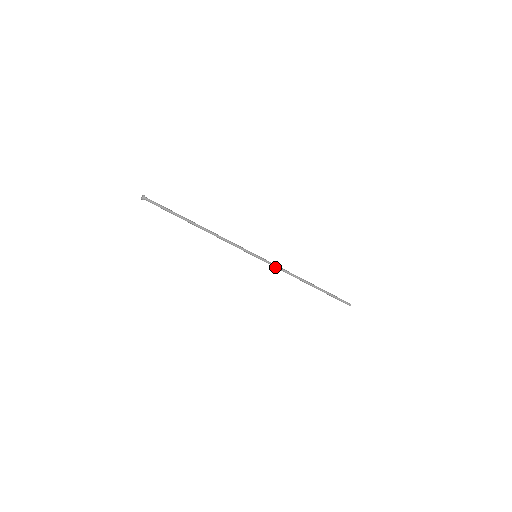
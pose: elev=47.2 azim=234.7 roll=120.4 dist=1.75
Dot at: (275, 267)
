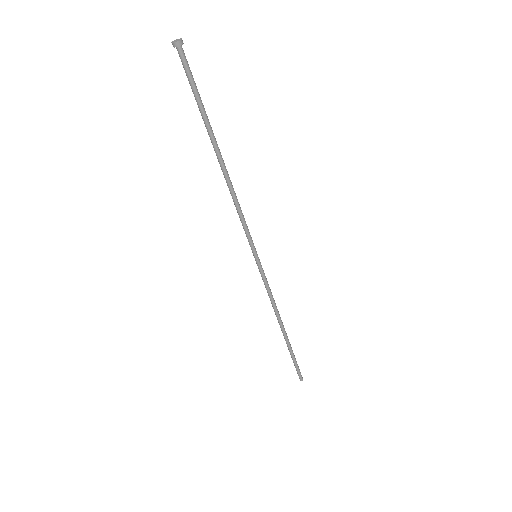
Dot at: (265, 285)
